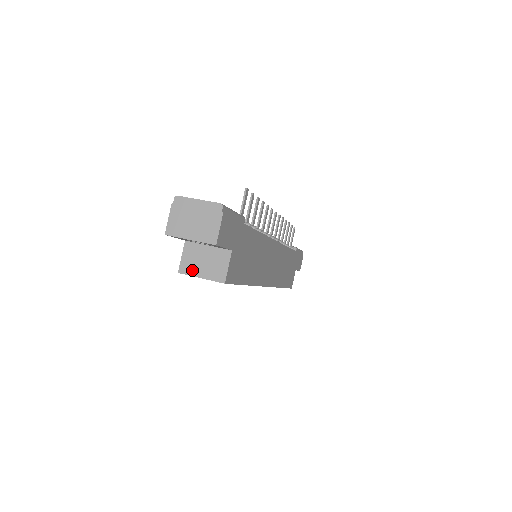
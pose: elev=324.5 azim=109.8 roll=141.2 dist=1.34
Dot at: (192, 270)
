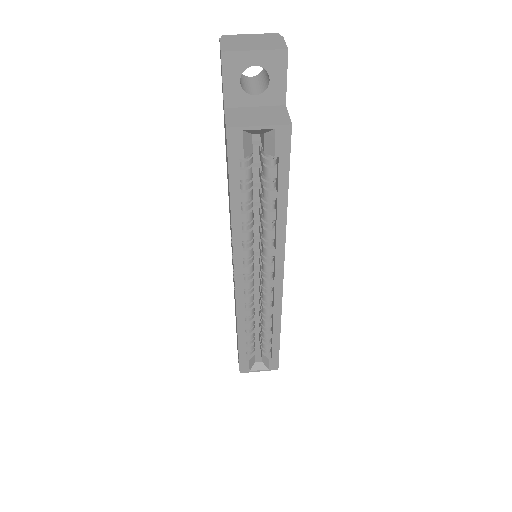
Dot at: (244, 123)
